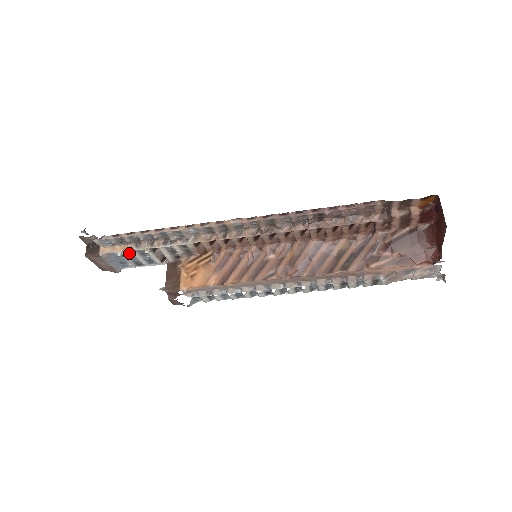
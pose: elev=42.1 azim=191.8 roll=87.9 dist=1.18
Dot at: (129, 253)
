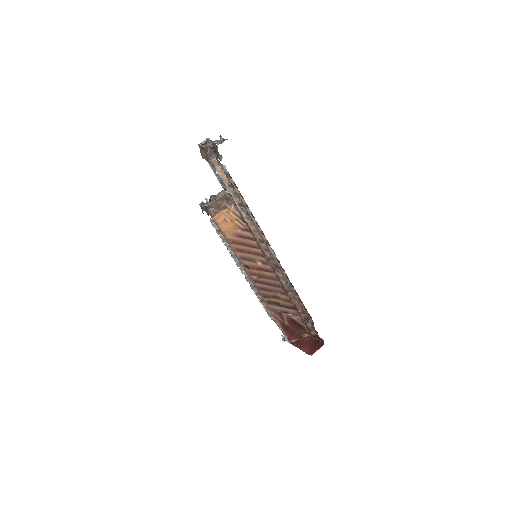
Dot at: (221, 177)
